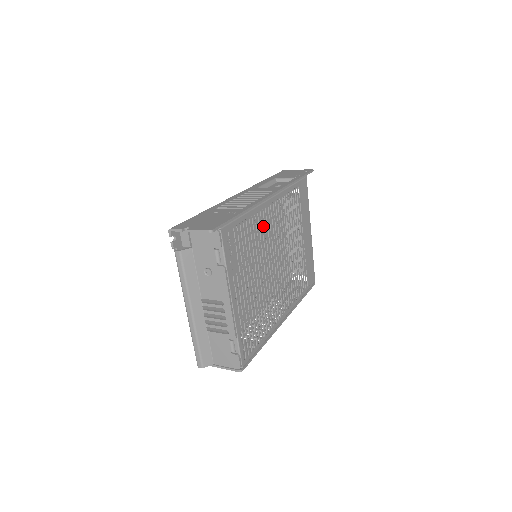
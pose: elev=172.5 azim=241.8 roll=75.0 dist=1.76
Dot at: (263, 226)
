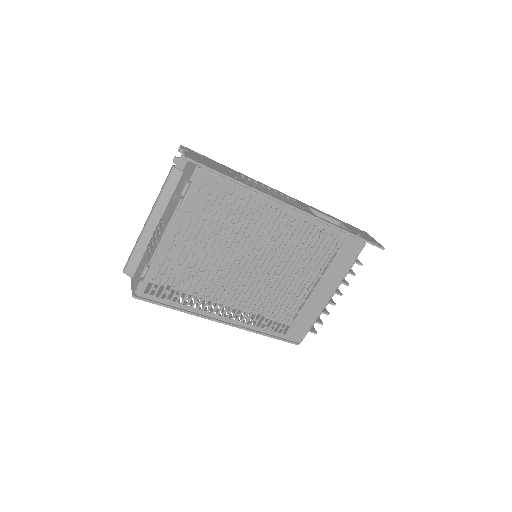
Dot at: (290, 245)
